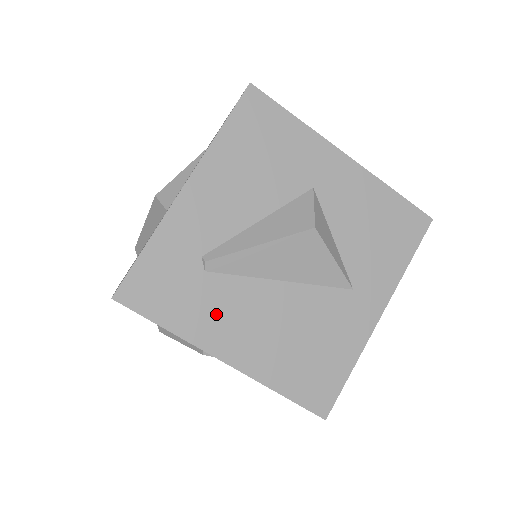
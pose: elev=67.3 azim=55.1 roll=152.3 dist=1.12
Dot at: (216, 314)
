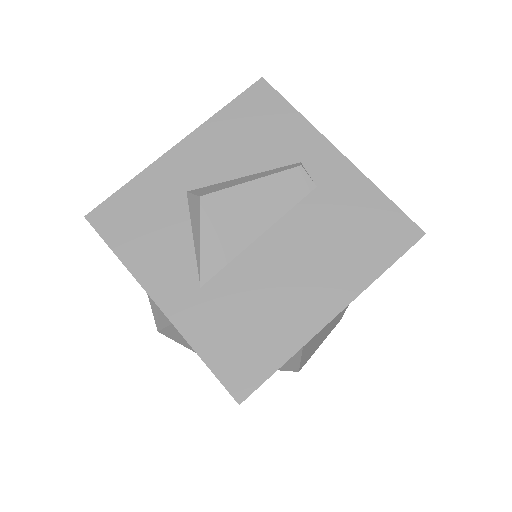
Dot at: occluded
